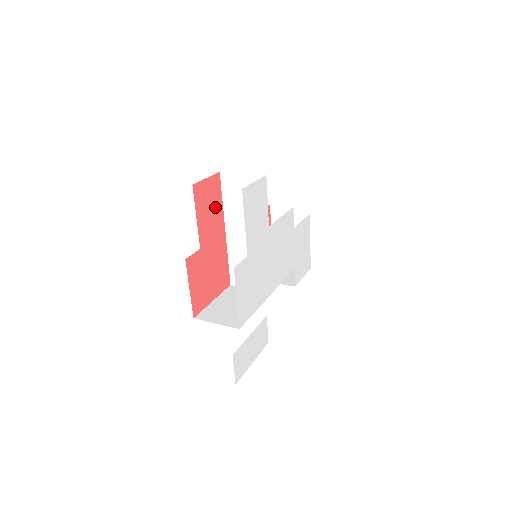
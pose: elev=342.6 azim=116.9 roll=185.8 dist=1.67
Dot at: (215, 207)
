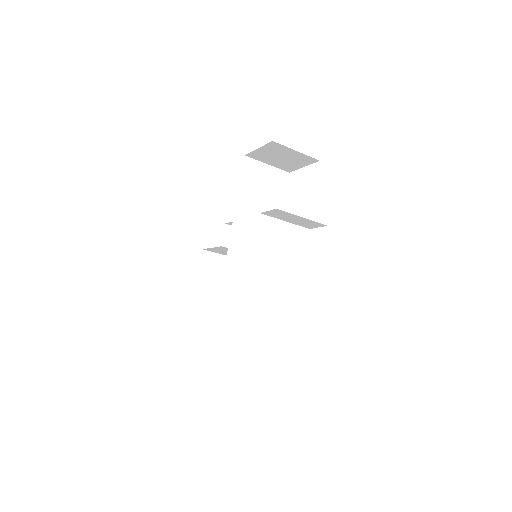
Dot at: occluded
